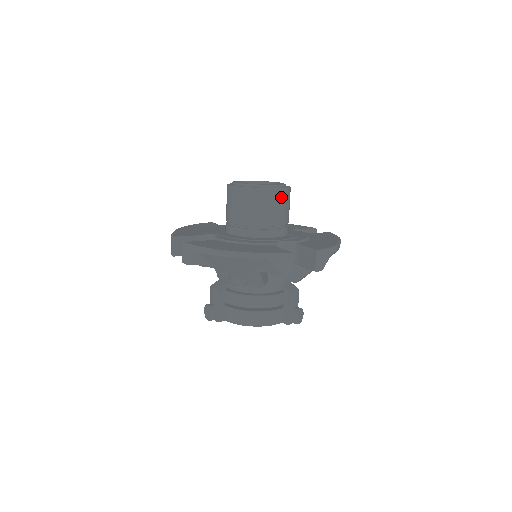
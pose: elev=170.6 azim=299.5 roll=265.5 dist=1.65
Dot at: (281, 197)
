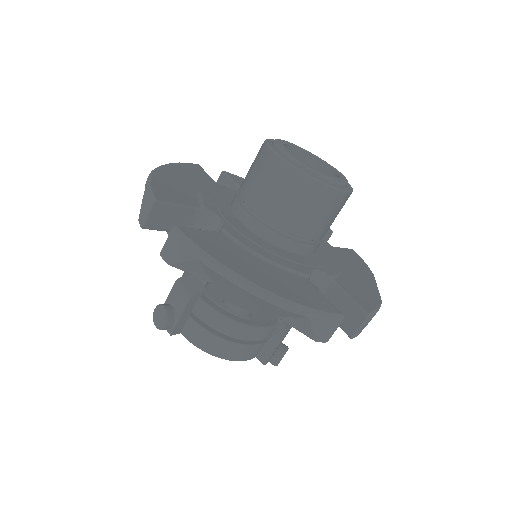
Dot at: (341, 203)
